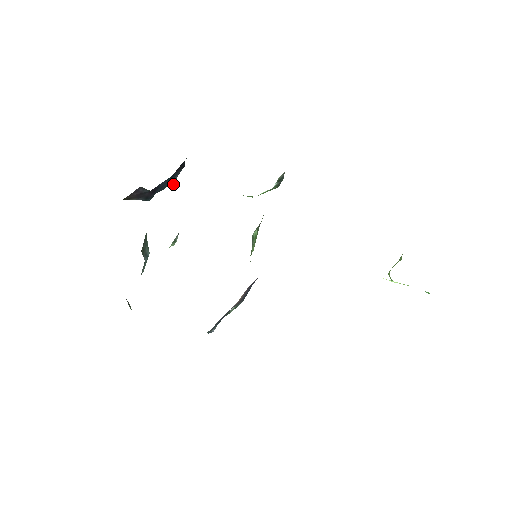
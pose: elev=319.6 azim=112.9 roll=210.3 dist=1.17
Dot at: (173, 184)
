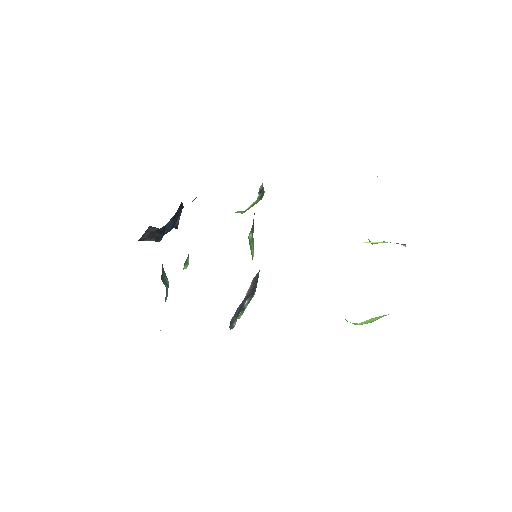
Dot at: (177, 226)
